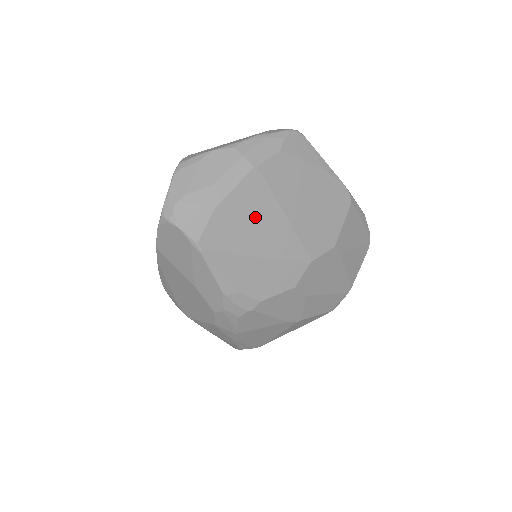
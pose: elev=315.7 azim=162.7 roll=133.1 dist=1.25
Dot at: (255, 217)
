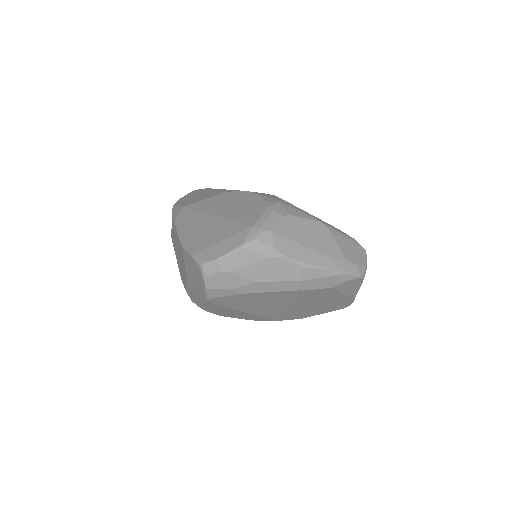
Dot at: (266, 302)
